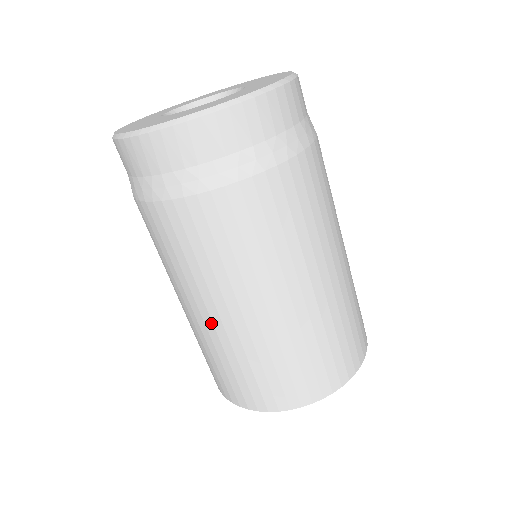
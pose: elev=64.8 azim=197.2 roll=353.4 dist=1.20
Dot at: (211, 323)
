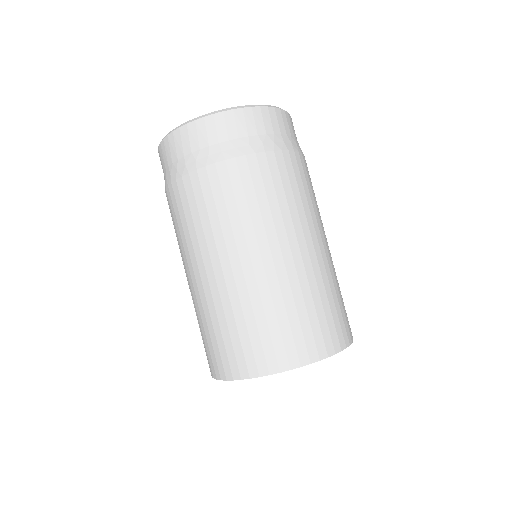
Dot at: (208, 283)
